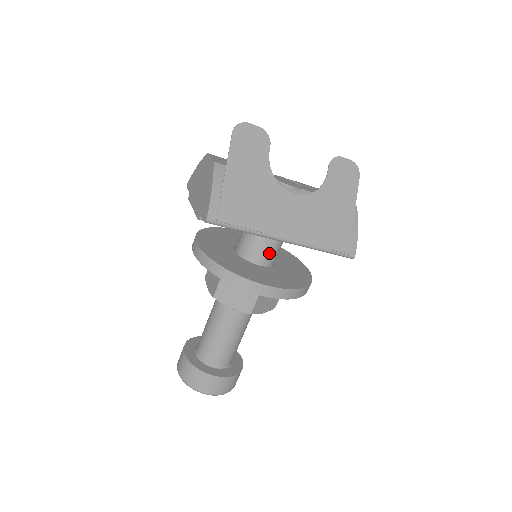
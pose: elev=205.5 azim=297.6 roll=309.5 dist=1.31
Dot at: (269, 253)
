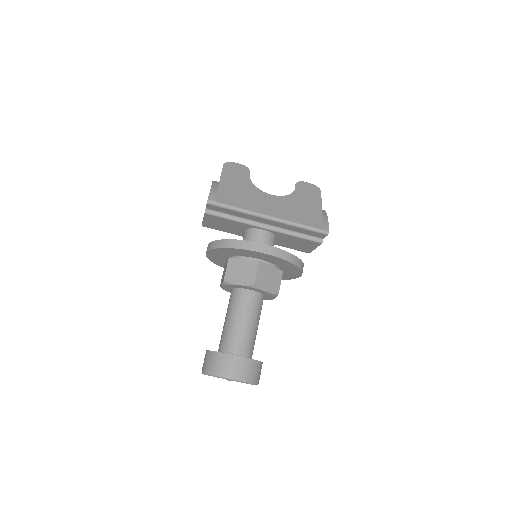
Dot at: (263, 243)
